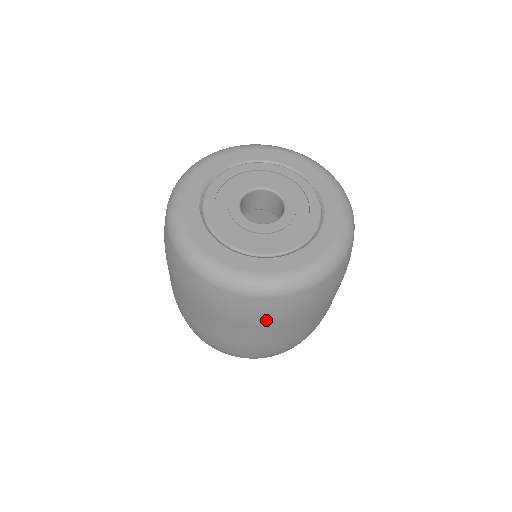
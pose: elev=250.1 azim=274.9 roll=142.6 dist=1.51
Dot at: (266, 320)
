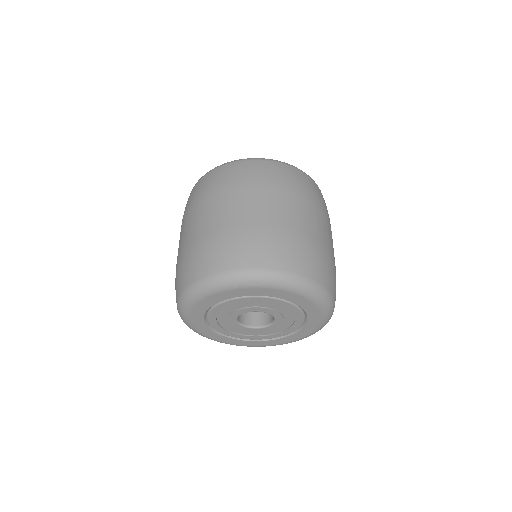
Dot at: occluded
